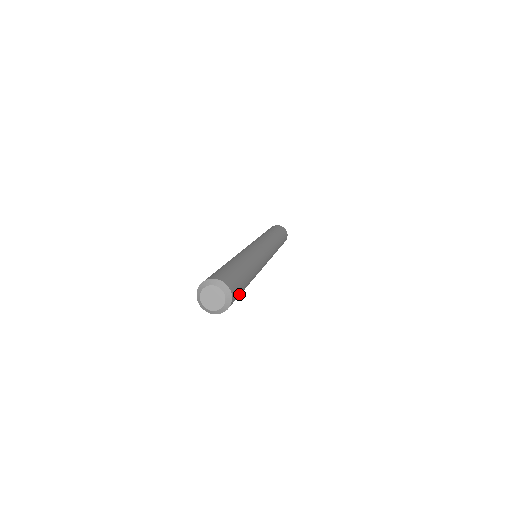
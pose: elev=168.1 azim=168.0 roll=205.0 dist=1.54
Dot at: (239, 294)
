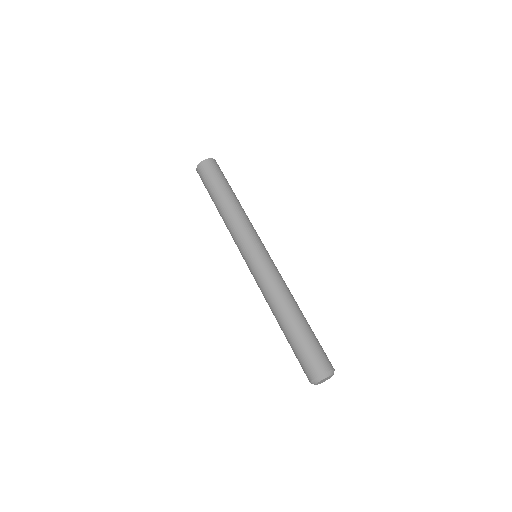
Dot at: (320, 346)
